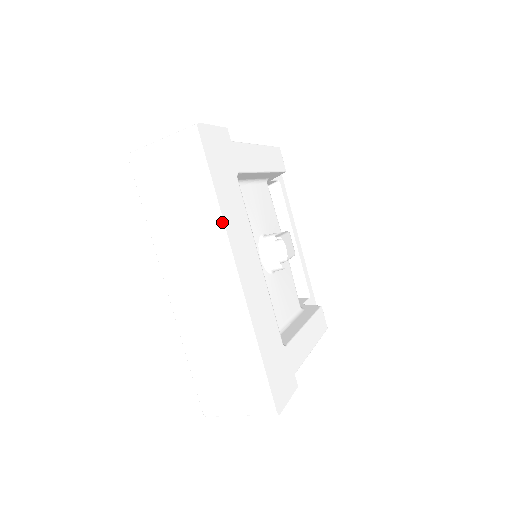
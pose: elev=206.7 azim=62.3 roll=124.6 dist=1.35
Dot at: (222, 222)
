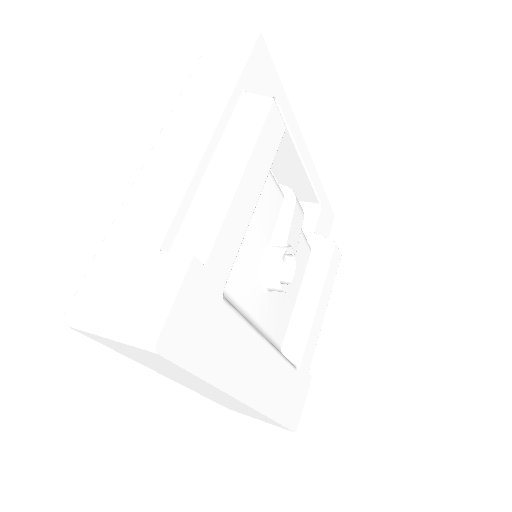
Dot at: (219, 390)
